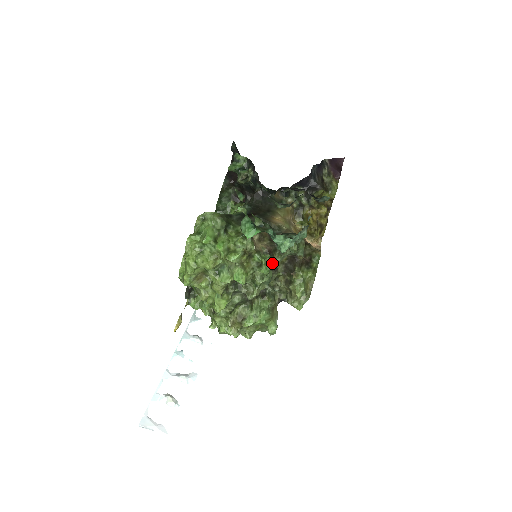
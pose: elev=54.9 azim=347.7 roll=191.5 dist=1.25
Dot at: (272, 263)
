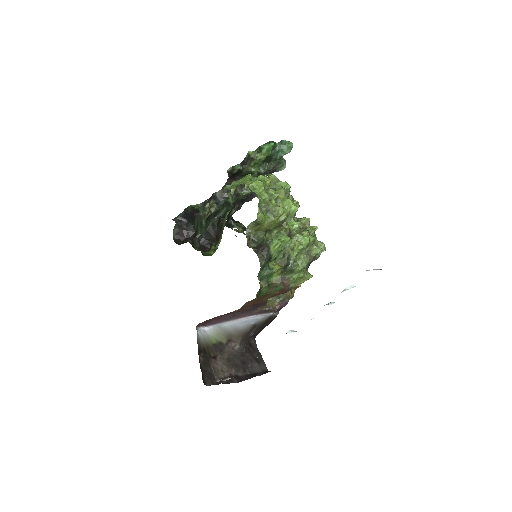
Dot at: occluded
